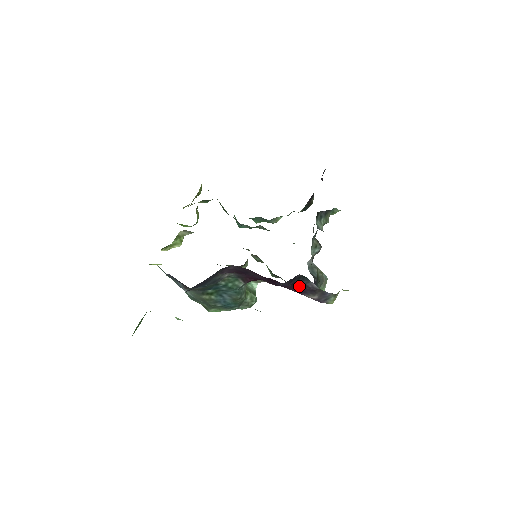
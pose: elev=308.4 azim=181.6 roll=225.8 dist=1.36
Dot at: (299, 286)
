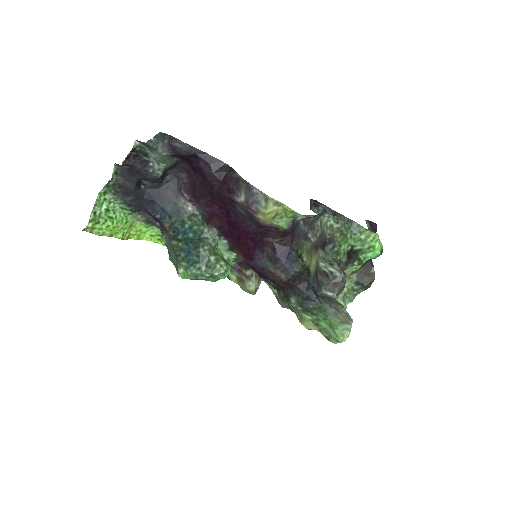
Dot at: (227, 180)
